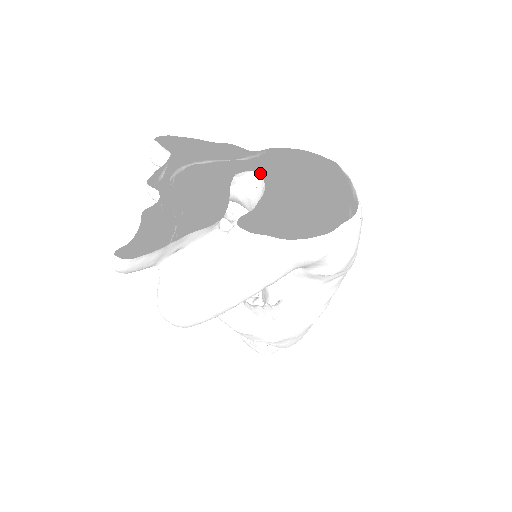
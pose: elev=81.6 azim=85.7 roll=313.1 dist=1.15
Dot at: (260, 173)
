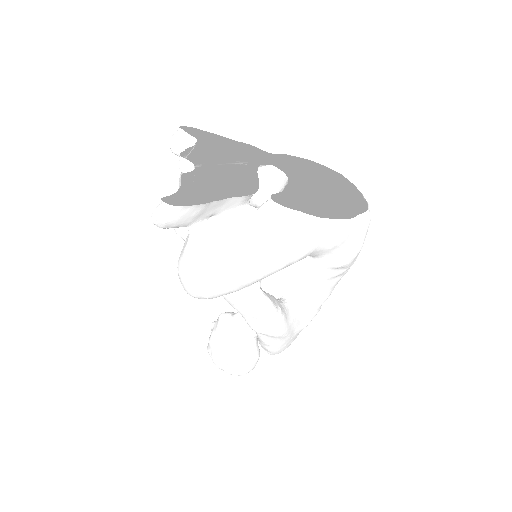
Dot at: occluded
